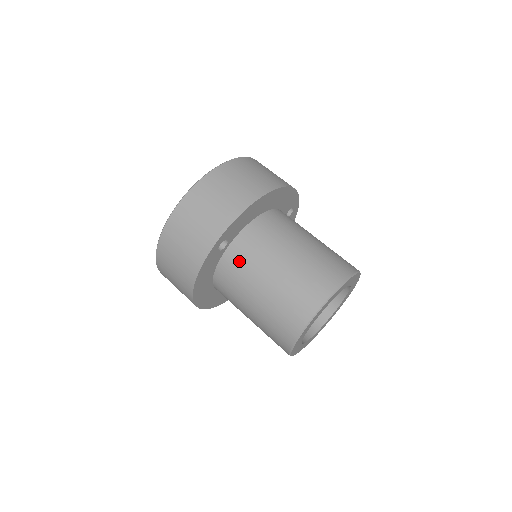
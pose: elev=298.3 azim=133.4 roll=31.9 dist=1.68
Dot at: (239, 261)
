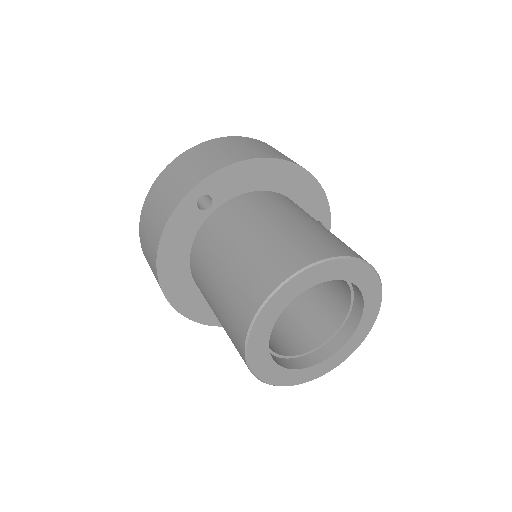
Dot at: (218, 225)
